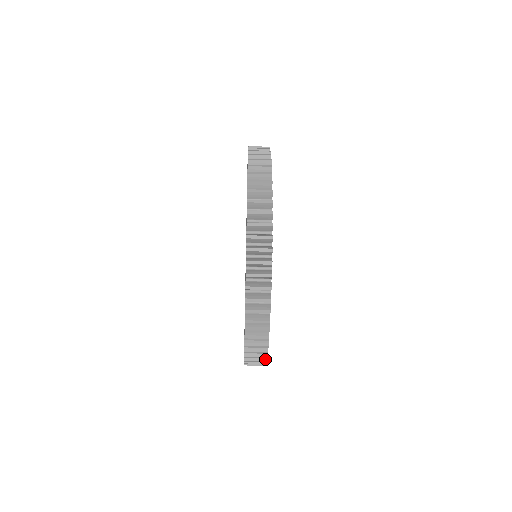
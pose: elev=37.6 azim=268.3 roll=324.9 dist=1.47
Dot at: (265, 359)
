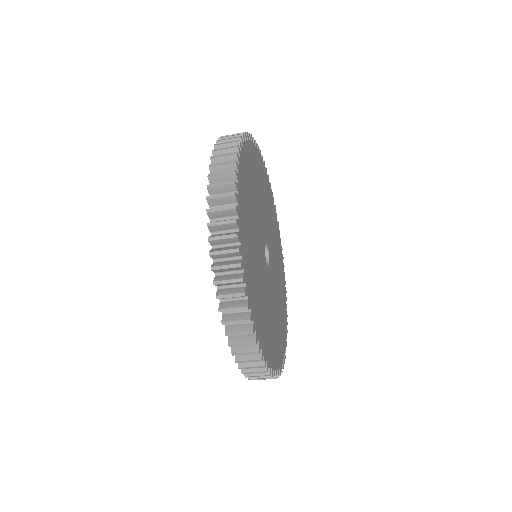
Dot at: (275, 377)
